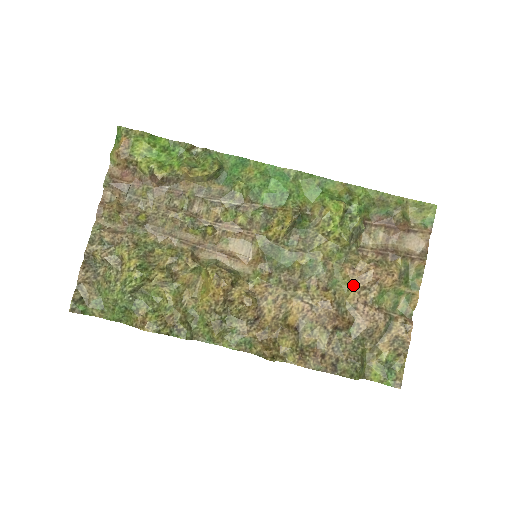
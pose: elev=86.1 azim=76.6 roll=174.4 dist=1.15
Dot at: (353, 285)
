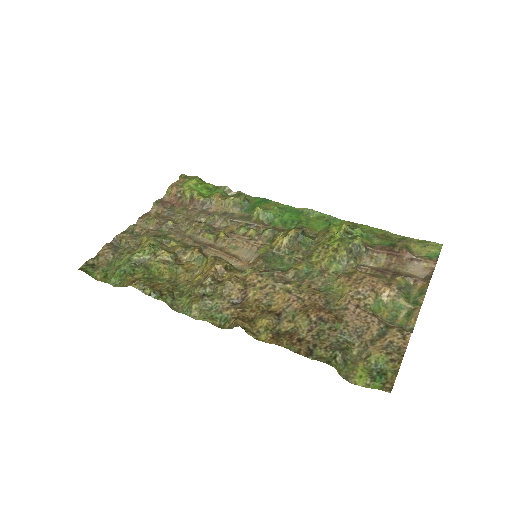
Dot at: (347, 289)
